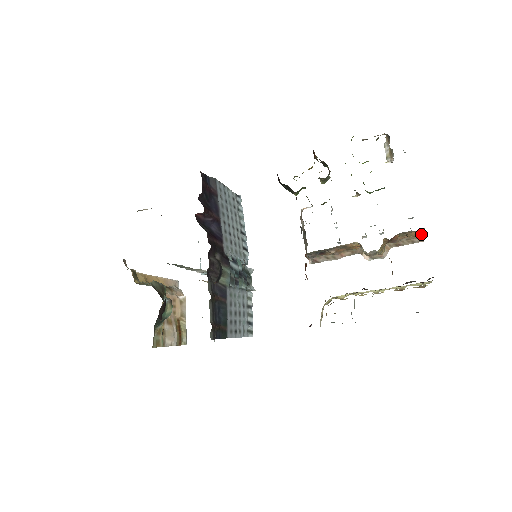
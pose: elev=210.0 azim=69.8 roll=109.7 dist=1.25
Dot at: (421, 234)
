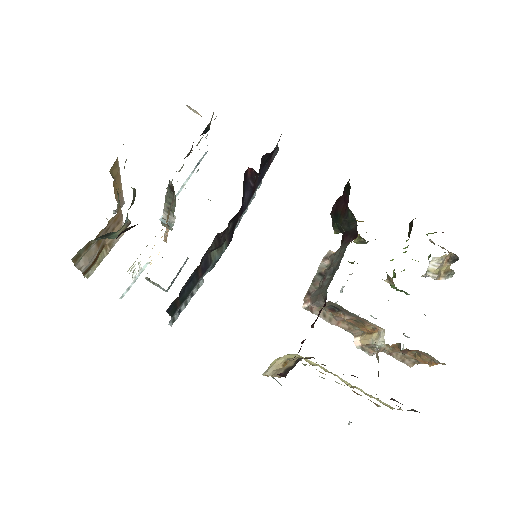
Dot at: (423, 362)
